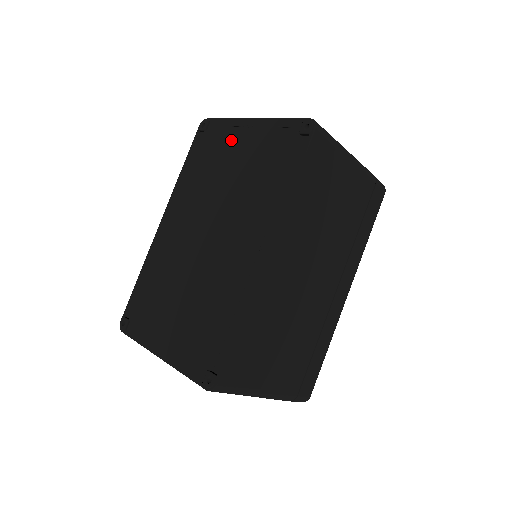
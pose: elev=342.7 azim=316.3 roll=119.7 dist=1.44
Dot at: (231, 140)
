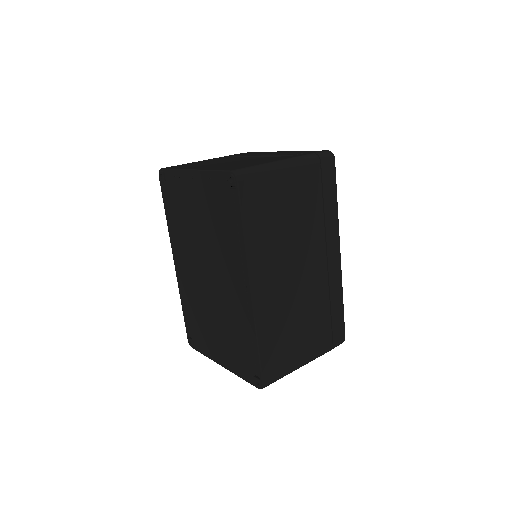
Dot at: (186, 191)
